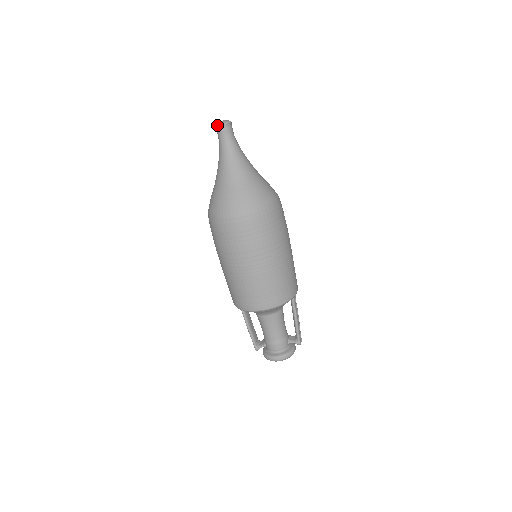
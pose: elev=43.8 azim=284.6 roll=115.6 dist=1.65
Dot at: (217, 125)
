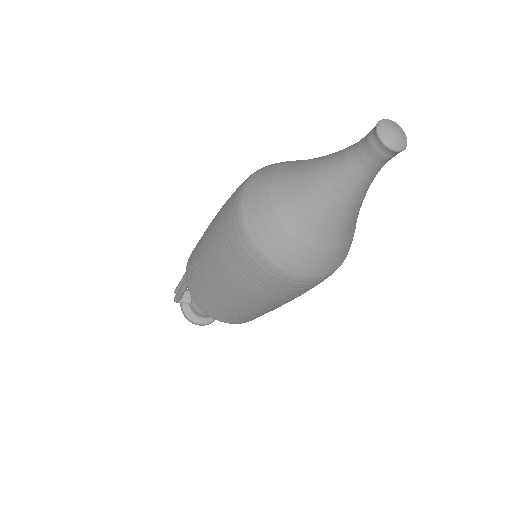
Dot at: (385, 144)
